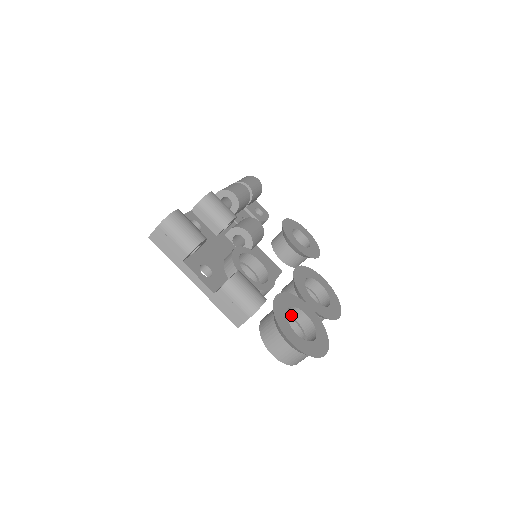
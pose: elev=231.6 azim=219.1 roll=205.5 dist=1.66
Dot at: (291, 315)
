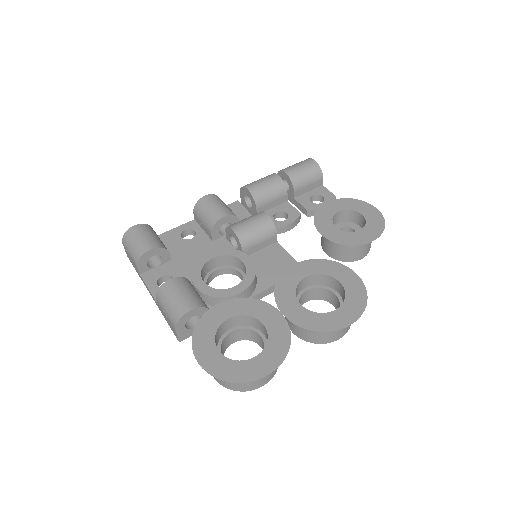
Dot at: (255, 326)
